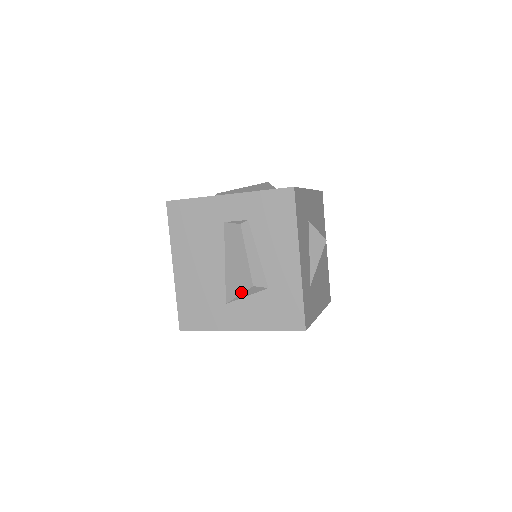
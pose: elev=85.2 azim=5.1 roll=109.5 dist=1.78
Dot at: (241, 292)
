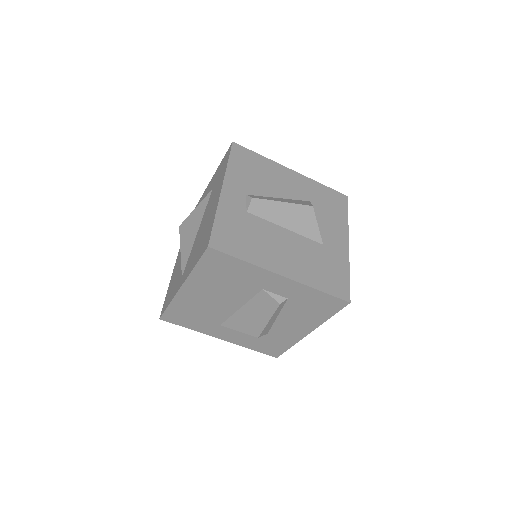
Dot at: (243, 332)
